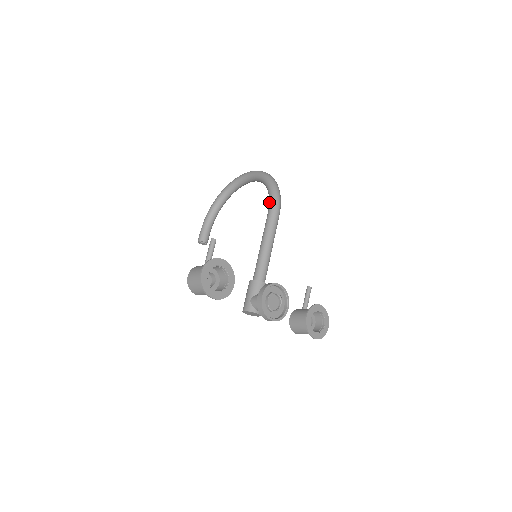
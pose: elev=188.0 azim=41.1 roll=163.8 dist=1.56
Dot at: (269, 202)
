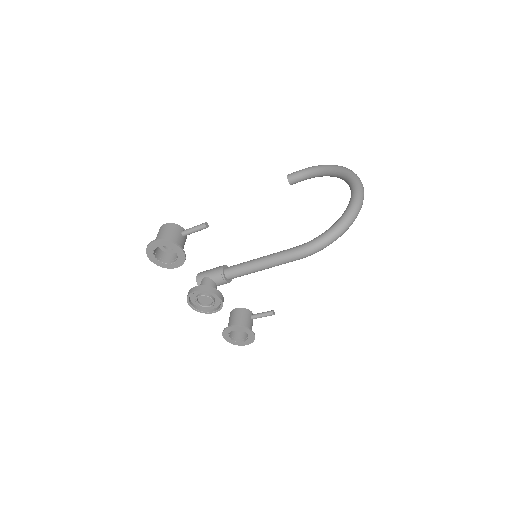
Dot at: (307, 242)
